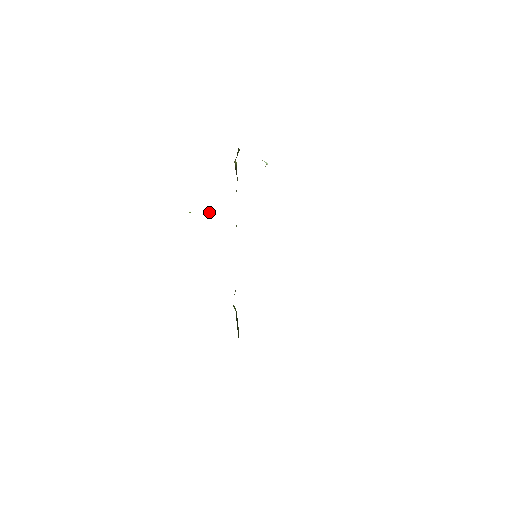
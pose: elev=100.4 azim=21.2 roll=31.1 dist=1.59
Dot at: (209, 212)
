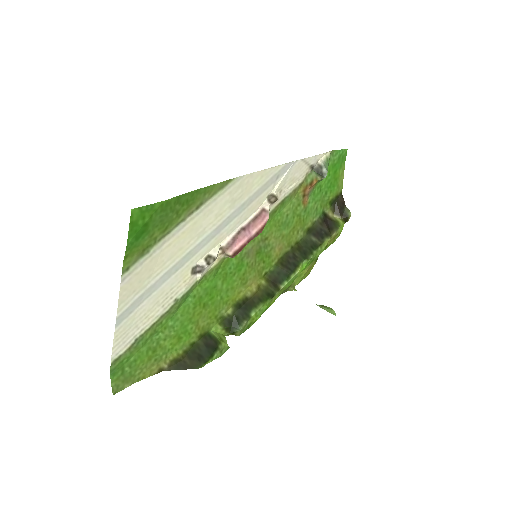
Dot at: (331, 311)
